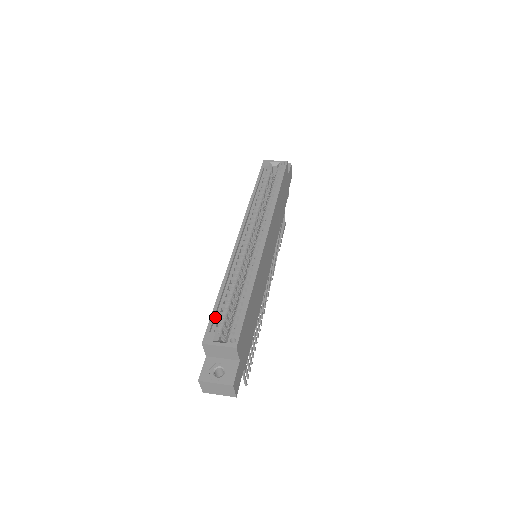
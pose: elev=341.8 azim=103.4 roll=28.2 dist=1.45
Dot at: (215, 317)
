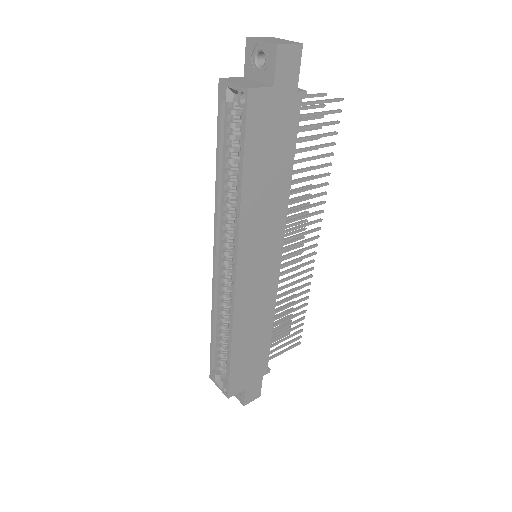
Dot at: (215, 355)
